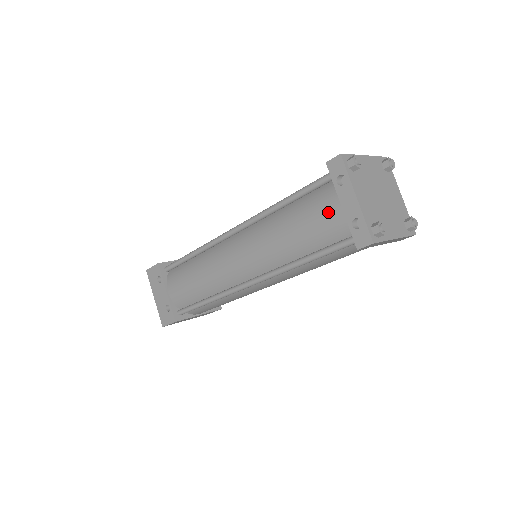
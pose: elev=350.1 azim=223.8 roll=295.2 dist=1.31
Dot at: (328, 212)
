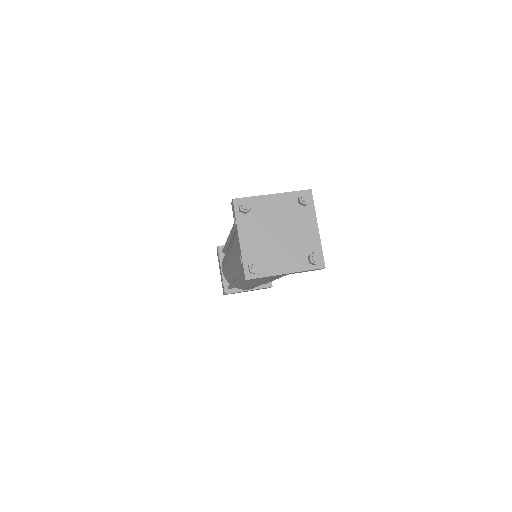
Dot at: (237, 244)
